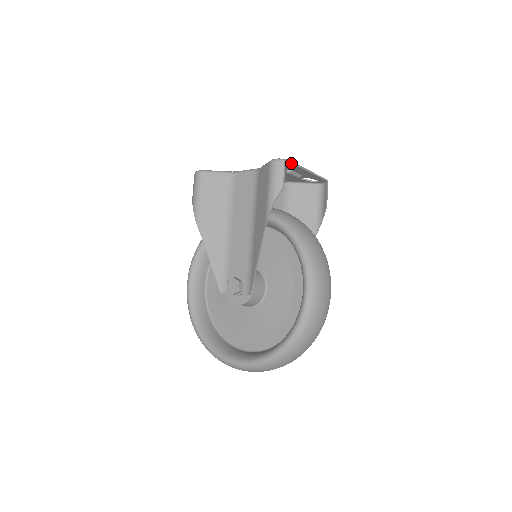
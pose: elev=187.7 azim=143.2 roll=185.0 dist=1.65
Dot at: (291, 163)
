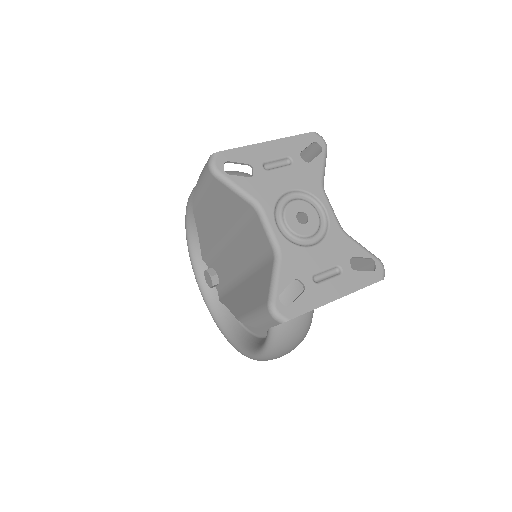
Dot at: (299, 314)
